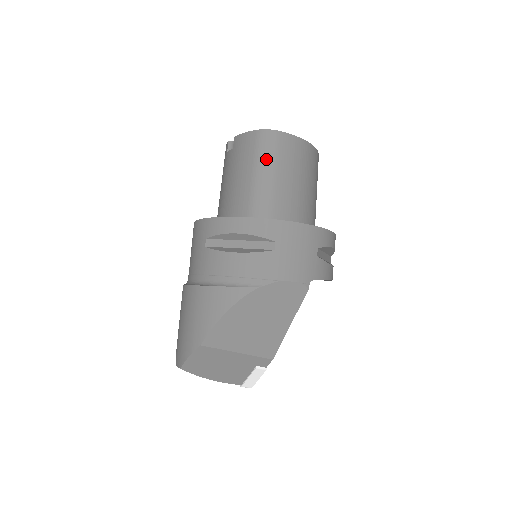
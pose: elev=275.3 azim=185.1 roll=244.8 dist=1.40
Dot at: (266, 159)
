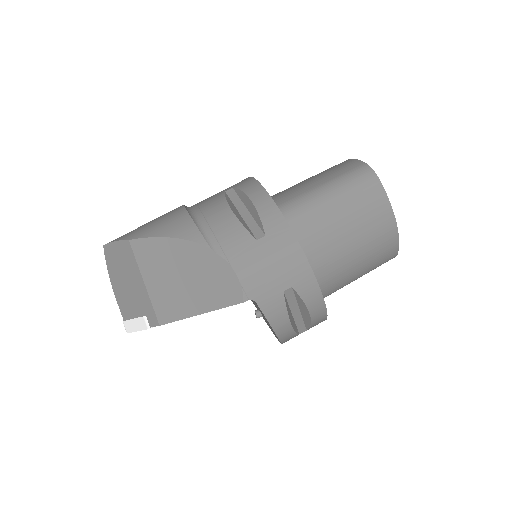
Dot at: (343, 186)
